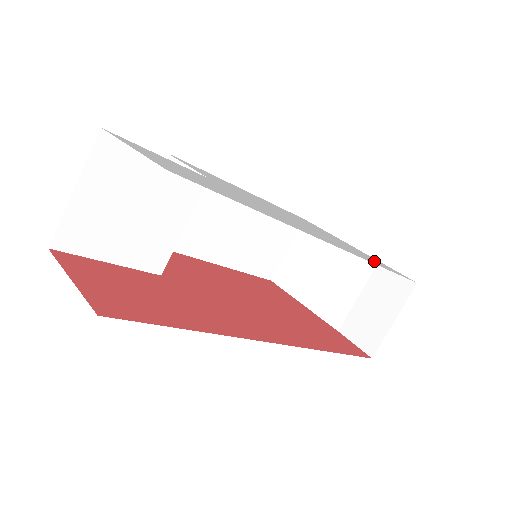
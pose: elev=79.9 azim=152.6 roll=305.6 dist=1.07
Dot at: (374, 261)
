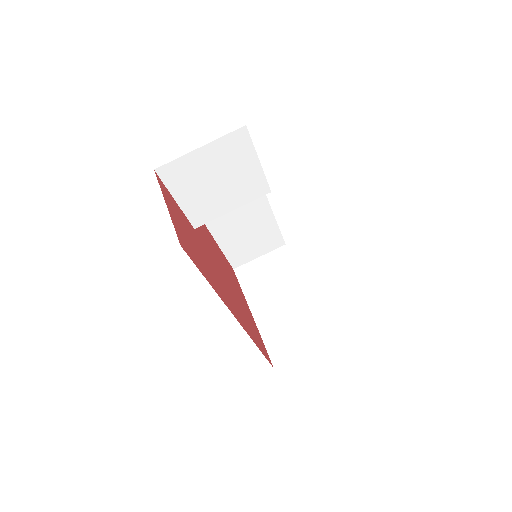
Dot at: occluded
